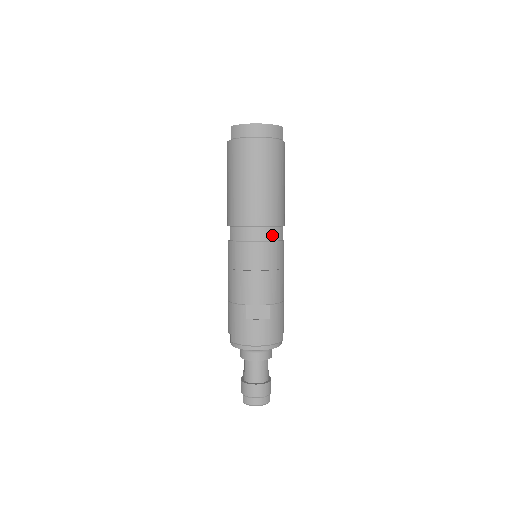
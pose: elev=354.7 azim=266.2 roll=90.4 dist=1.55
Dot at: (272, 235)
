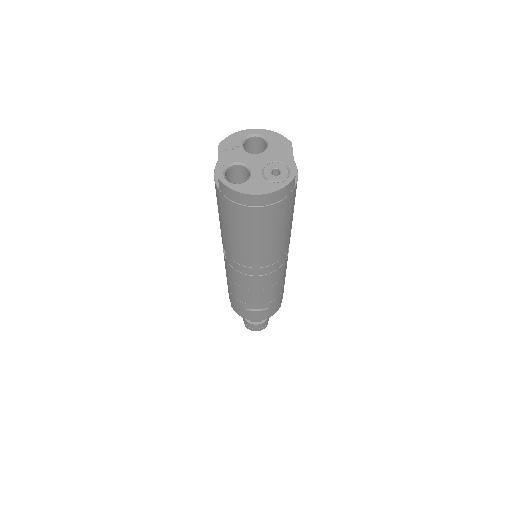
Dot at: (274, 268)
